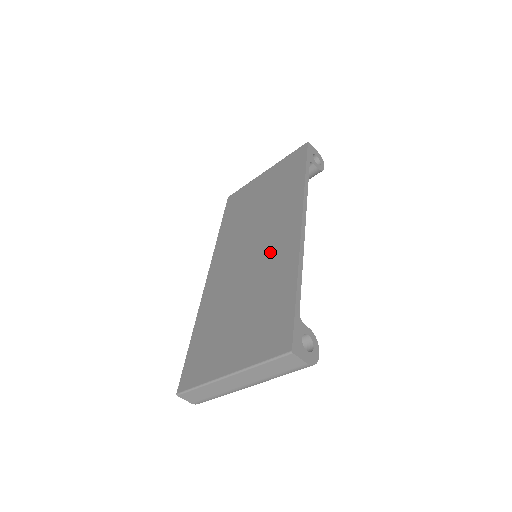
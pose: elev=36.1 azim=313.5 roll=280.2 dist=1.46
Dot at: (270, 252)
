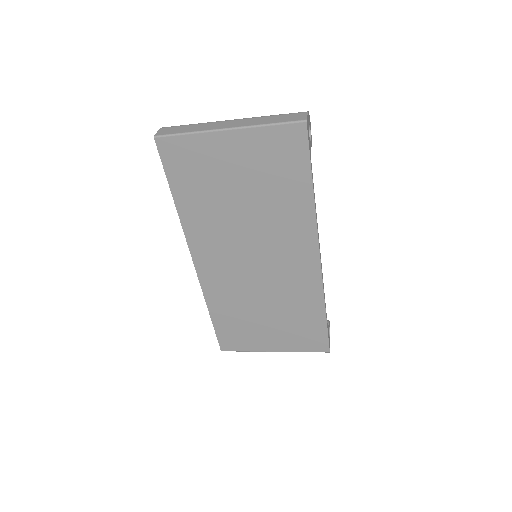
Dot at: (286, 274)
